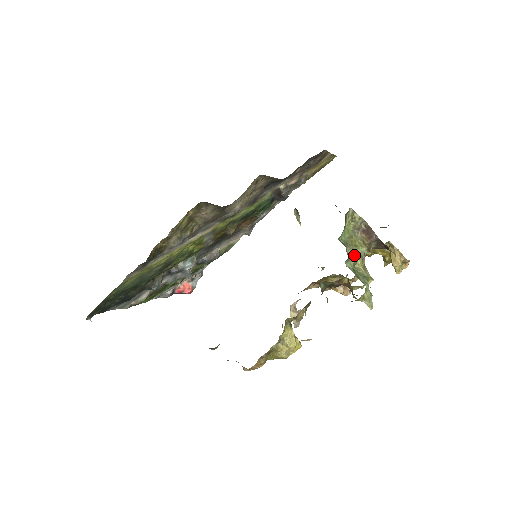
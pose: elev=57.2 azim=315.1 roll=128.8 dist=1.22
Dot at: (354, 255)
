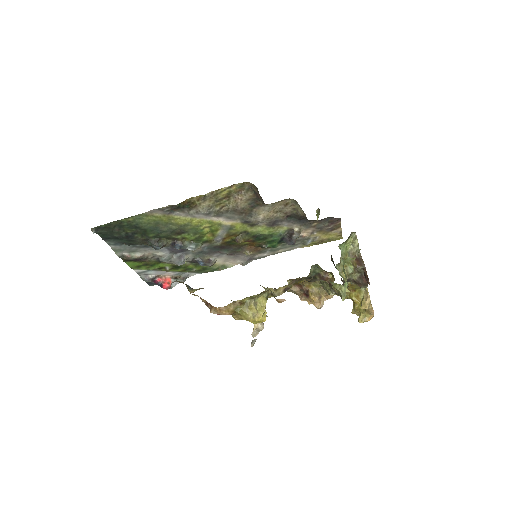
Dot at: occluded
